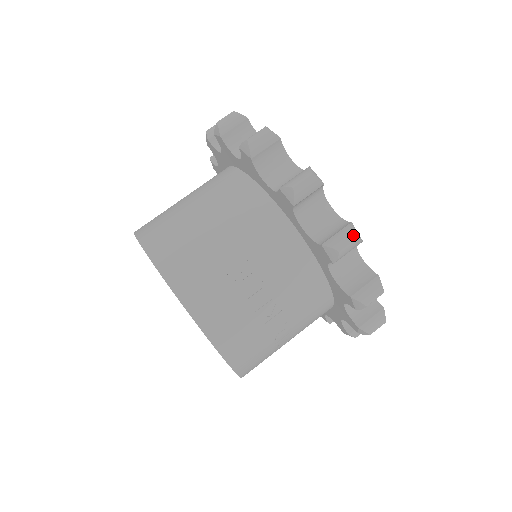
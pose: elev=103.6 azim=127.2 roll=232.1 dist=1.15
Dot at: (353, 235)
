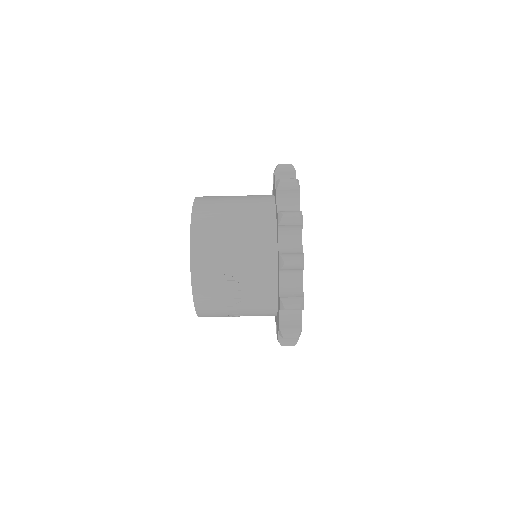
Dot at: (299, 305)
